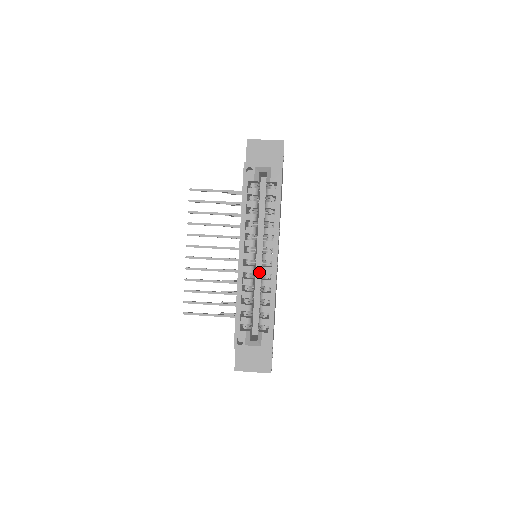
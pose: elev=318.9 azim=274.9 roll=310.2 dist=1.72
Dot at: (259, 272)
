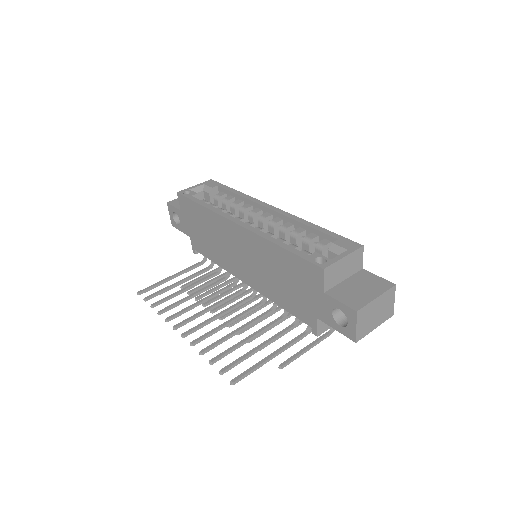
Dot at: occluded
